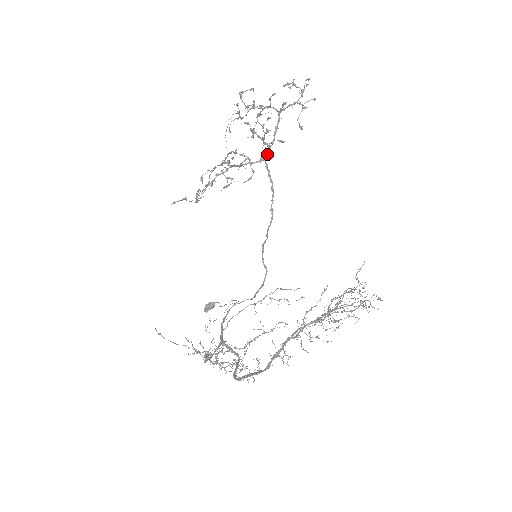
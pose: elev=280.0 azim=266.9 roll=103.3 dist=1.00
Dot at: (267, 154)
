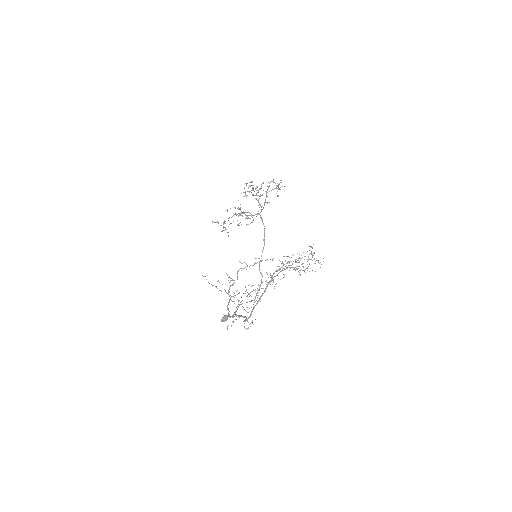
Dot at: (261, 211)
